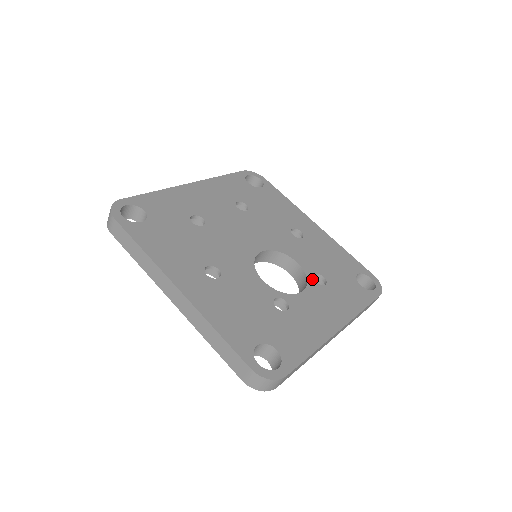
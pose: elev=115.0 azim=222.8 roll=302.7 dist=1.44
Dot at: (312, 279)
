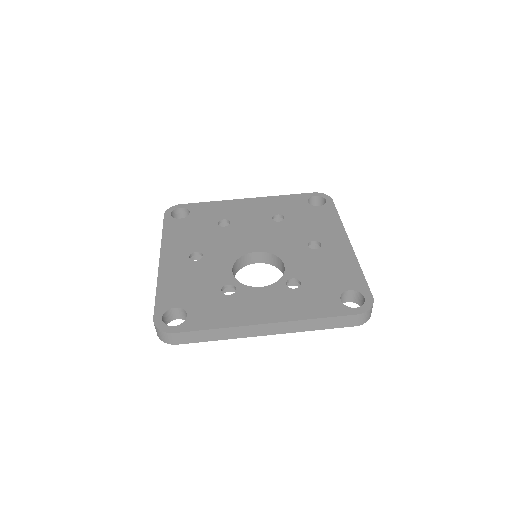
Dot at: (284, 281)
